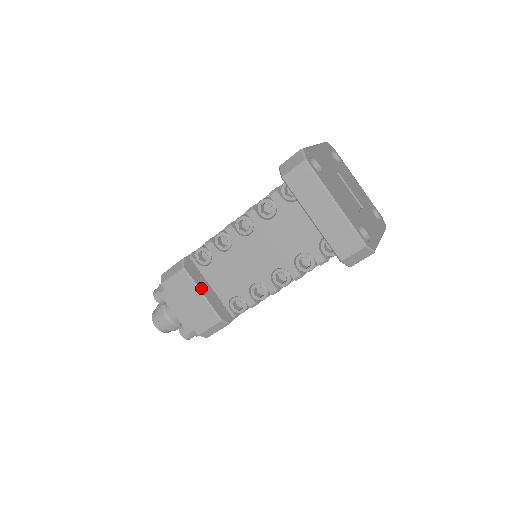
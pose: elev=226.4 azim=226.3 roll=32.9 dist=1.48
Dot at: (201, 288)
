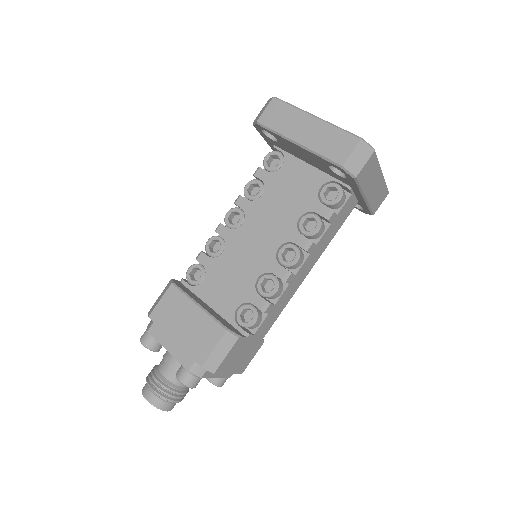
Dot at: (197, 301)
